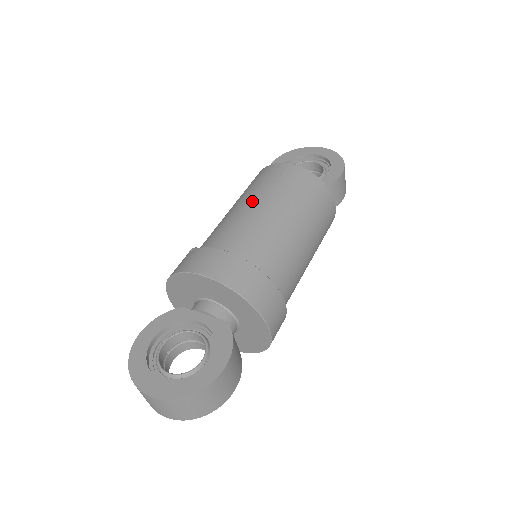
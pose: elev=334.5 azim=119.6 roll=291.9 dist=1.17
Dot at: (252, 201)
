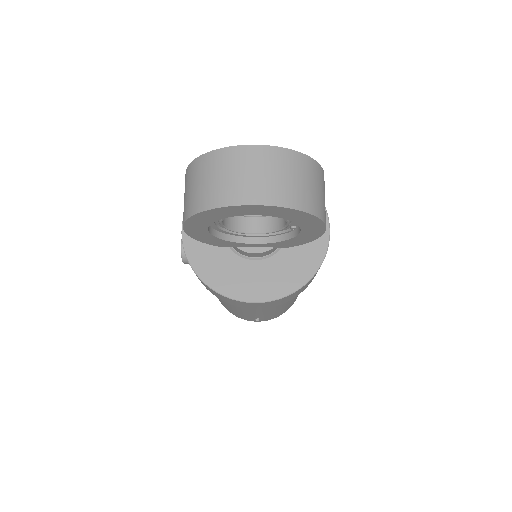
Dot at: occluded
